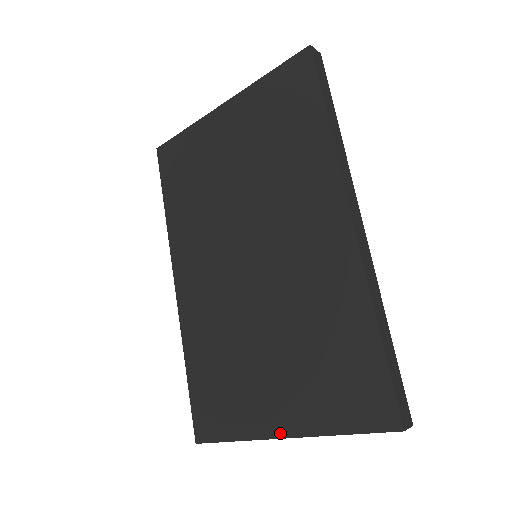
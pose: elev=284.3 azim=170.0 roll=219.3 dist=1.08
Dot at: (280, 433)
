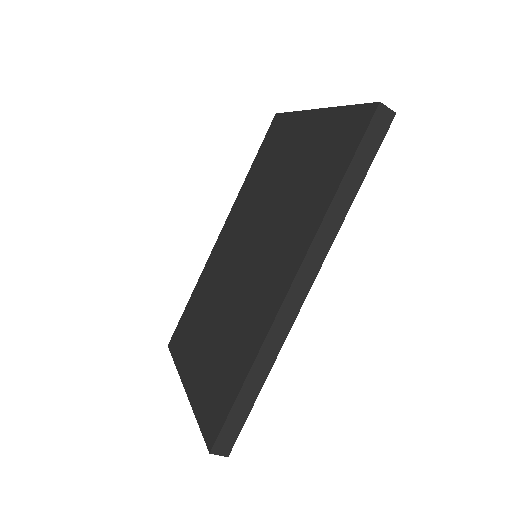
Dot at: (186, 384)
